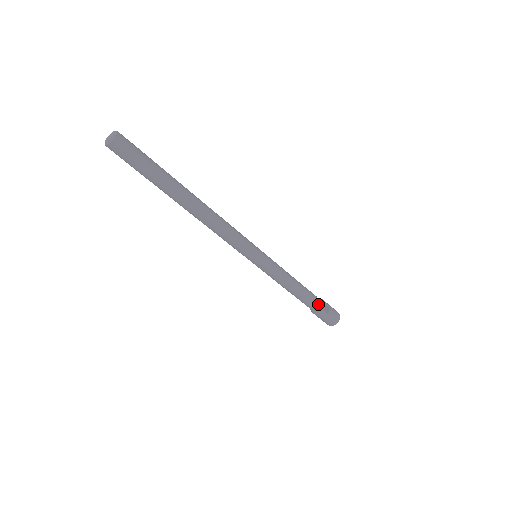
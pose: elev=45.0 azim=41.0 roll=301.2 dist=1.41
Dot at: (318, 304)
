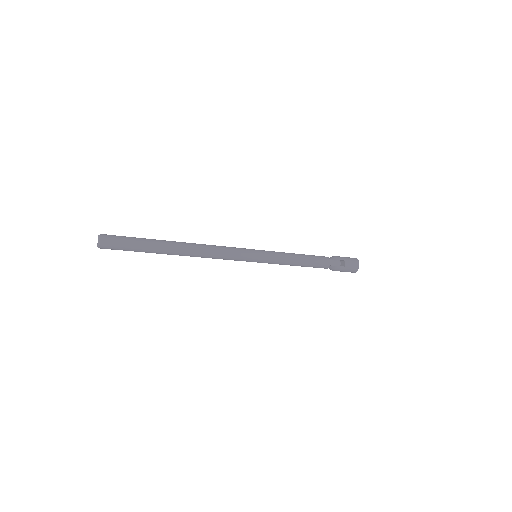
Dot at: (332, 263)
